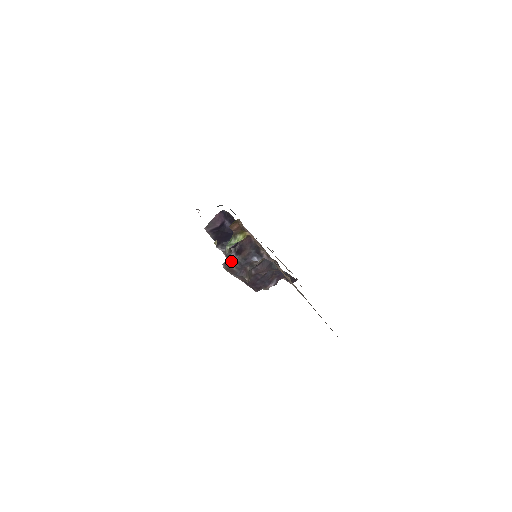
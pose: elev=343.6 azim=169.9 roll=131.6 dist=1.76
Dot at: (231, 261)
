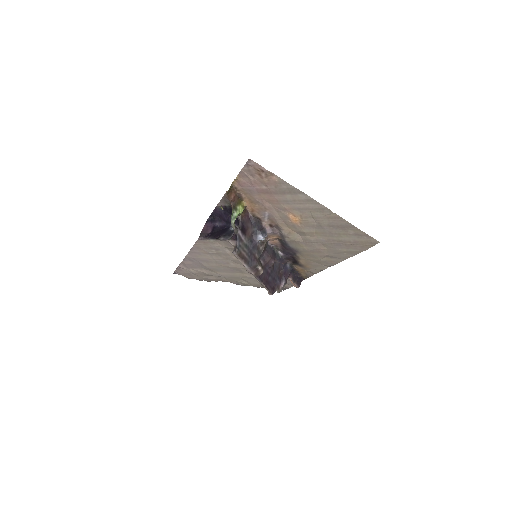
Dot at: (240, 243)
